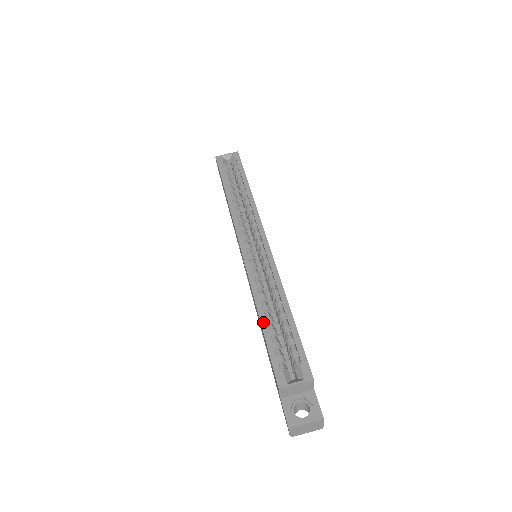
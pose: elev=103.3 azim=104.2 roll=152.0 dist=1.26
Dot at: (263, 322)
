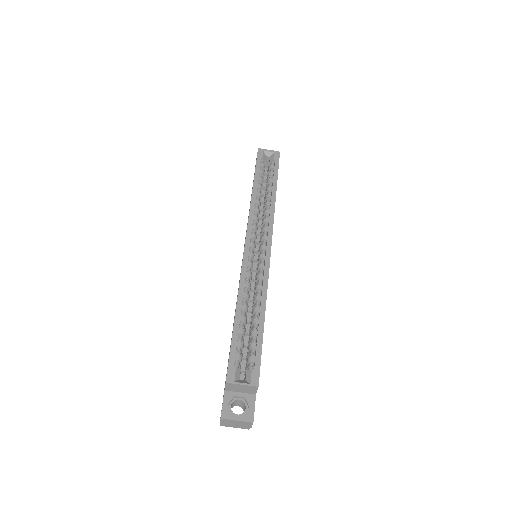
Dot at: (237, 319)
